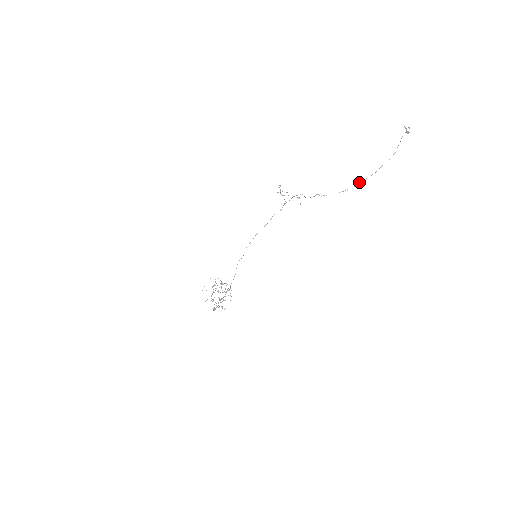
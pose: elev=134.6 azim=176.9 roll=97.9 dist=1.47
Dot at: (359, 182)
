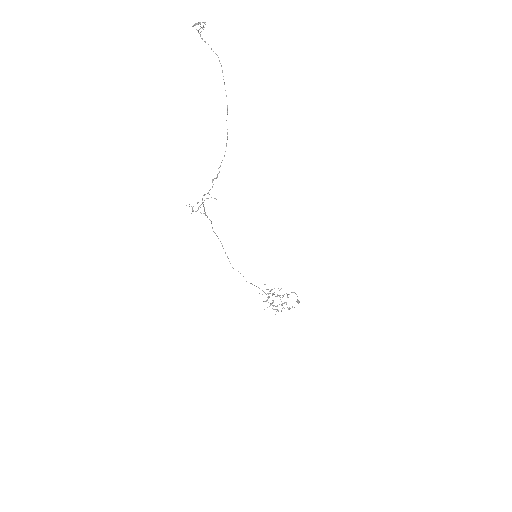
Dot at: occluded
